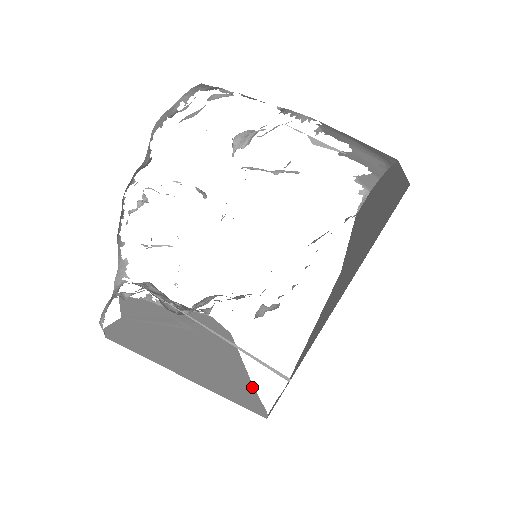
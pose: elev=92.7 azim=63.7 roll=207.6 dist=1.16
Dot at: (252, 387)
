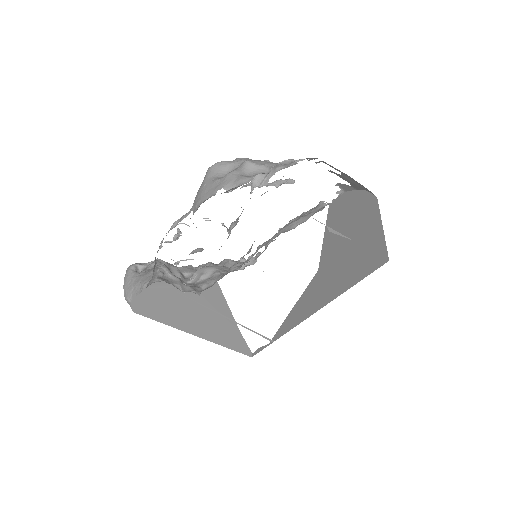
Dot at: (239, 332)
